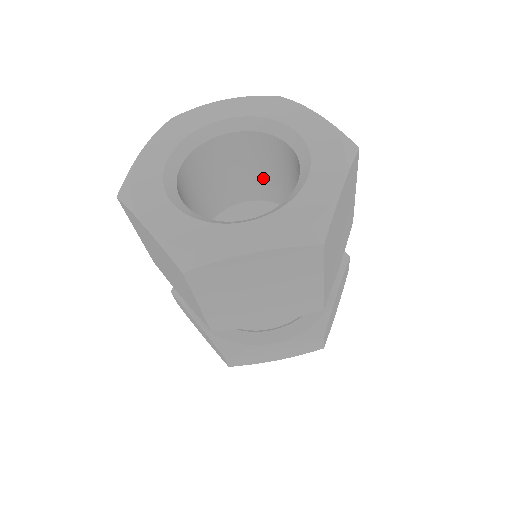
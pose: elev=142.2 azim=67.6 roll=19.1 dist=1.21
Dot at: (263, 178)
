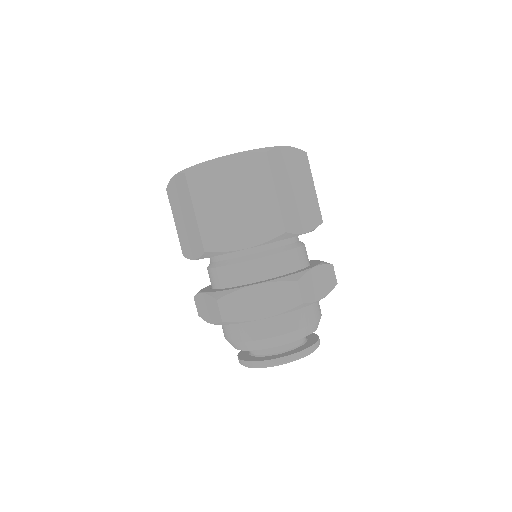
Dot at: occluded
